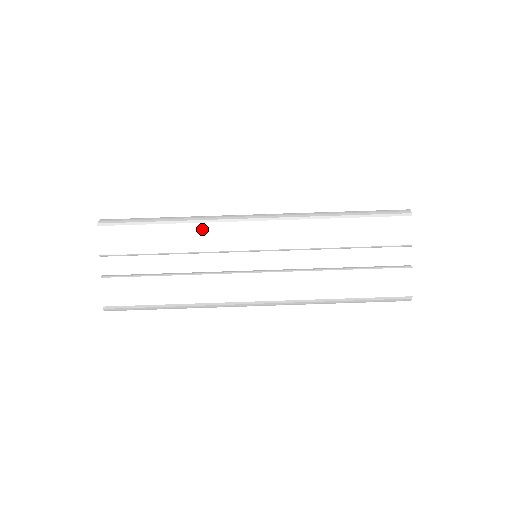
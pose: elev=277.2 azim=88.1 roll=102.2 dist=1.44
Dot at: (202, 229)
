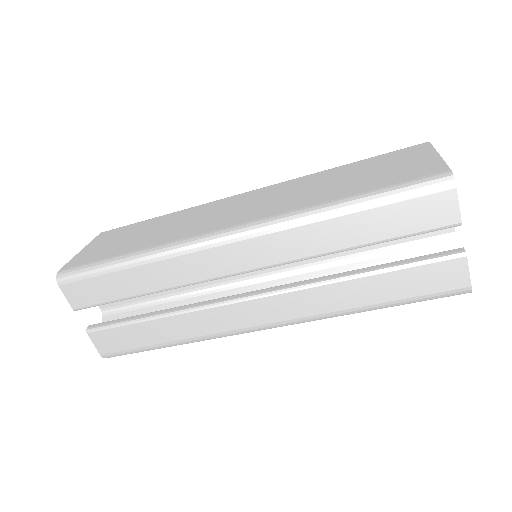
Dot at: (169, 263)
